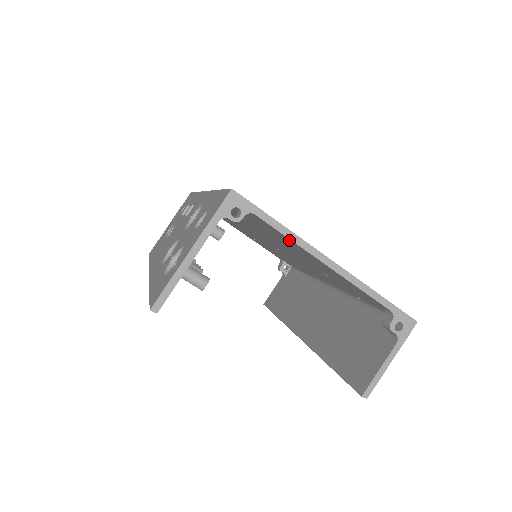
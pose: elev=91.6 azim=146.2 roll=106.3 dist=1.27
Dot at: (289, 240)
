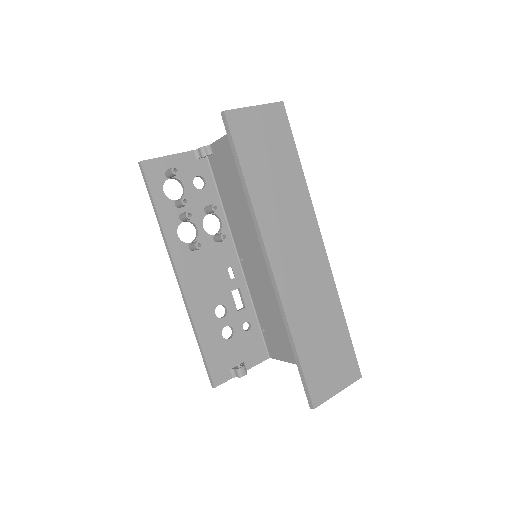
Dot at: (224, 143)
